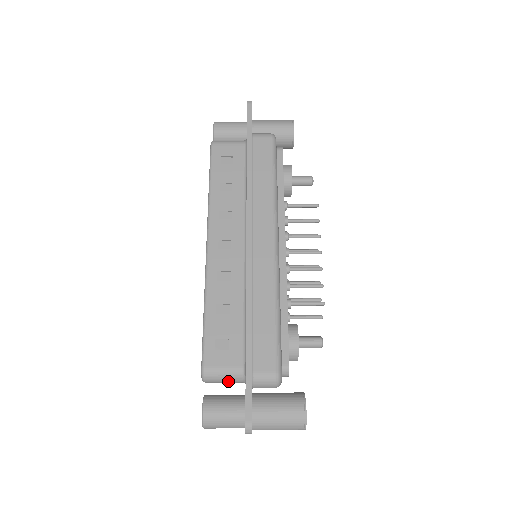
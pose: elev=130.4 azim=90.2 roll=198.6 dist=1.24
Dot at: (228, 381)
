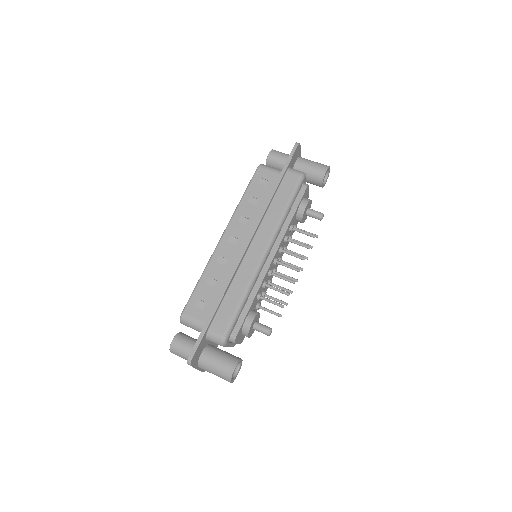
Dot at: (195, 329)
